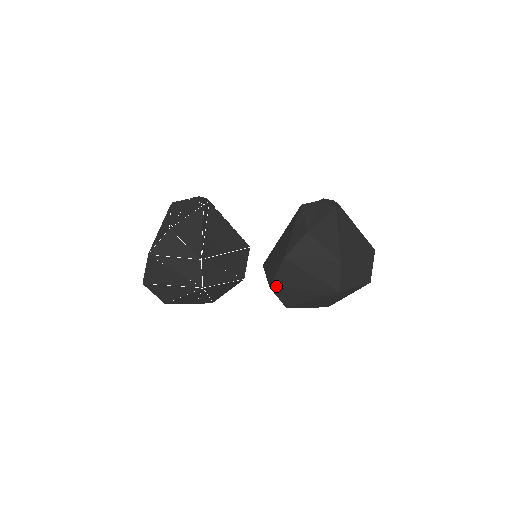
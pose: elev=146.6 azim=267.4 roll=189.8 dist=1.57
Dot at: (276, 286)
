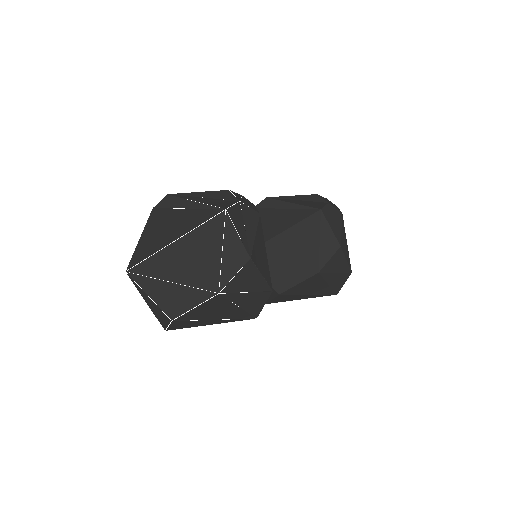
Dot at: (287, 293)
